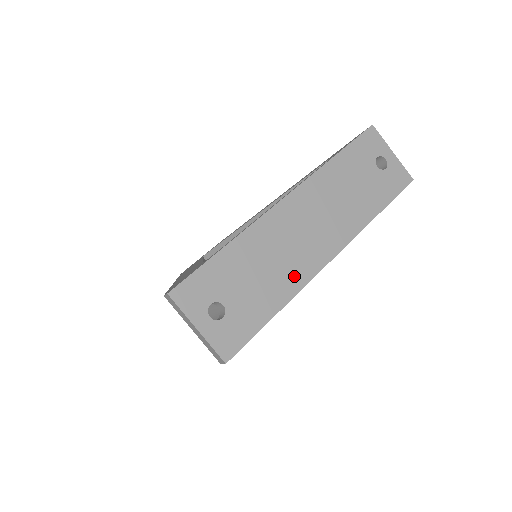
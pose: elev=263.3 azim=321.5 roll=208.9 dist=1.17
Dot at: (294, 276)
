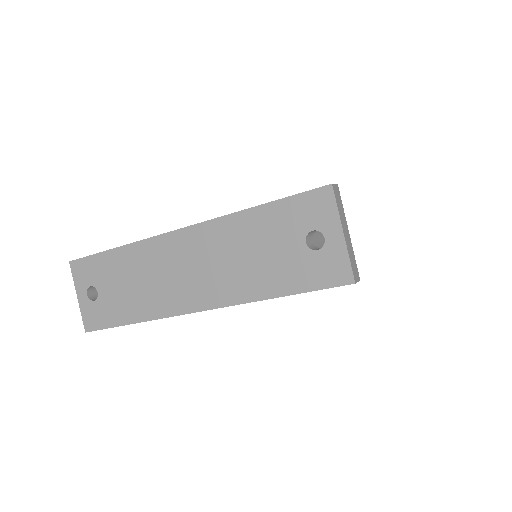
Dot at: (156, 304)
